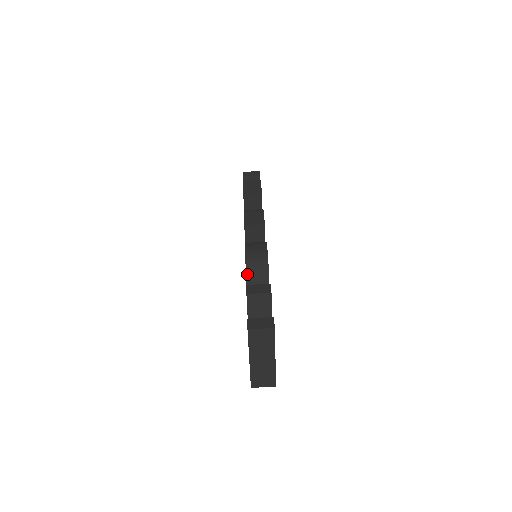
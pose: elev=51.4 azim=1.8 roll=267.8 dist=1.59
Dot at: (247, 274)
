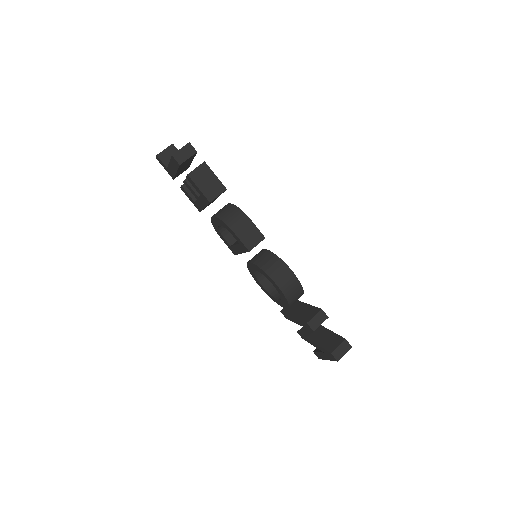
Dot at: (289, 303)
